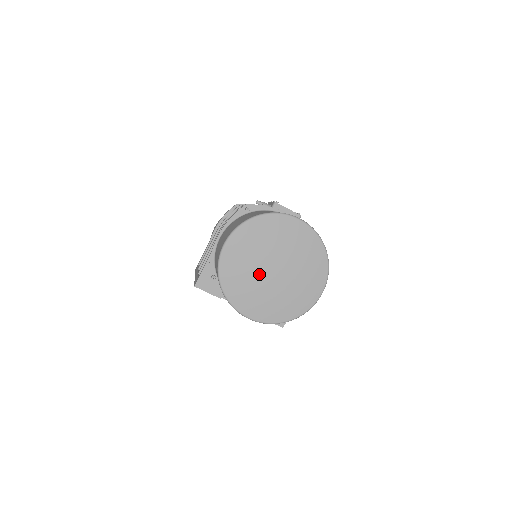
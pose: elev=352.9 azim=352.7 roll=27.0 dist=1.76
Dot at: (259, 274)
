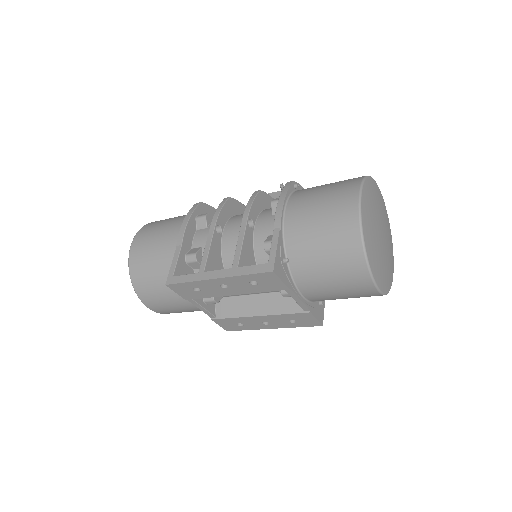
Dot at: (378, 237)
